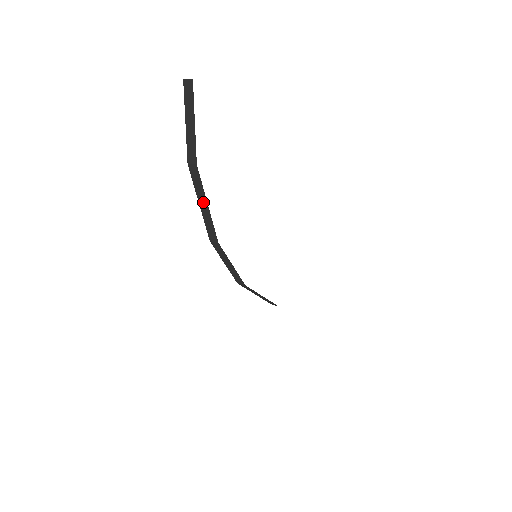
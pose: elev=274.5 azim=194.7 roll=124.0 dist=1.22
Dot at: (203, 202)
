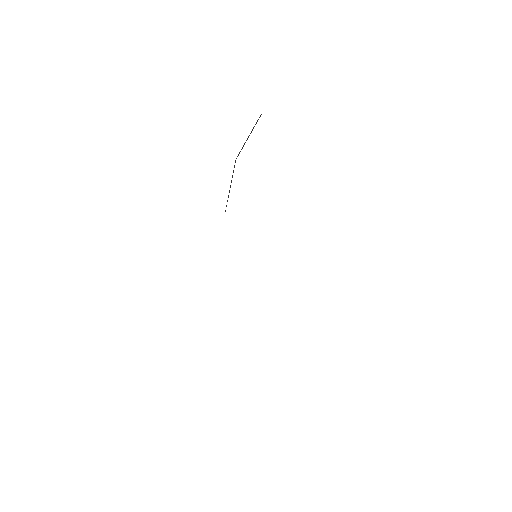
Dot at: occluded
